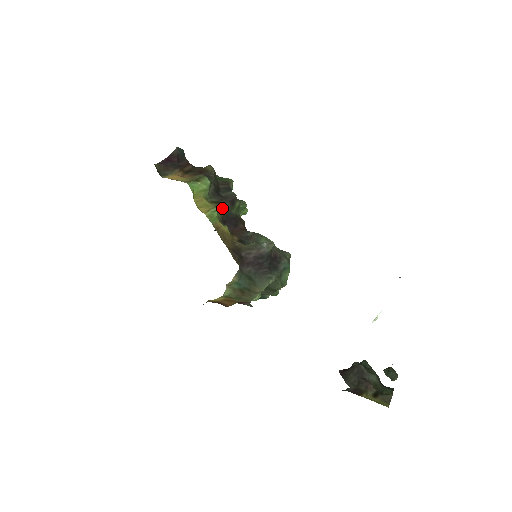
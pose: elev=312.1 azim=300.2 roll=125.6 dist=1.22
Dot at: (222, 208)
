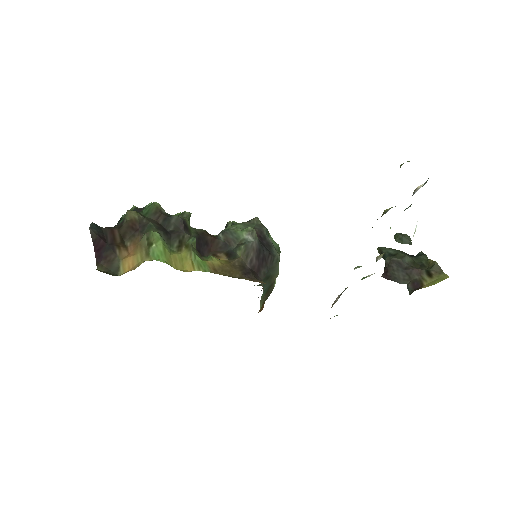
Dot at: (192, 245)
